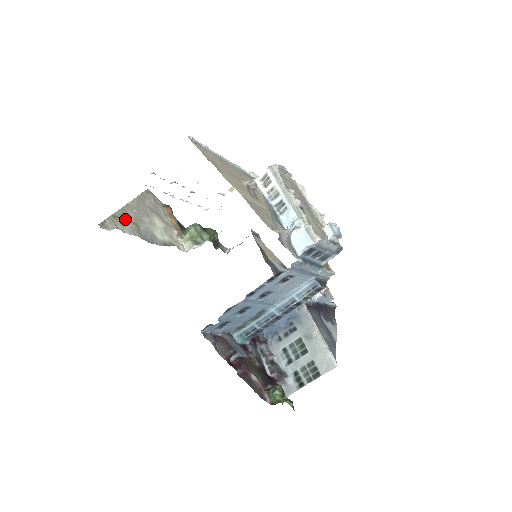
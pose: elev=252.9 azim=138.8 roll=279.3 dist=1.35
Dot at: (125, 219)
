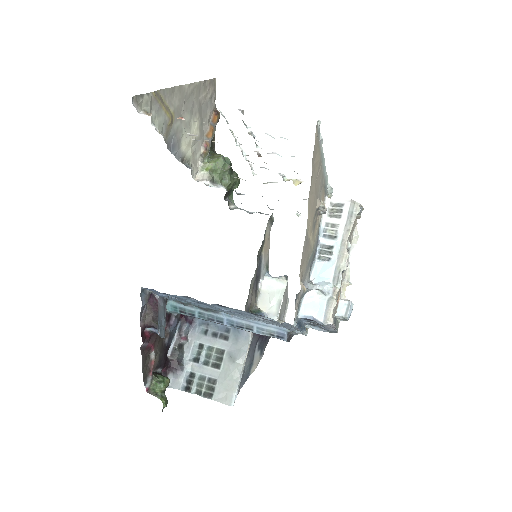
Dot at: (166, 104)
